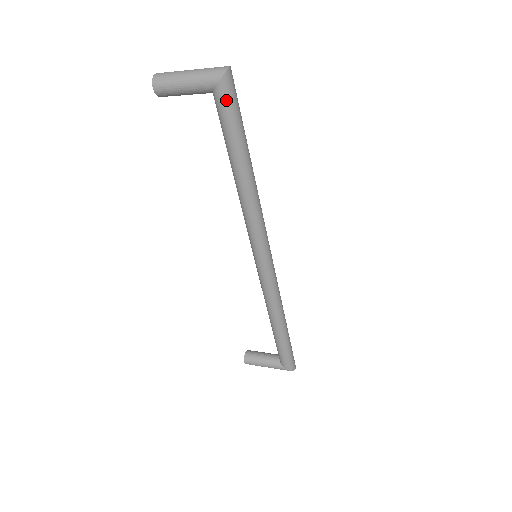
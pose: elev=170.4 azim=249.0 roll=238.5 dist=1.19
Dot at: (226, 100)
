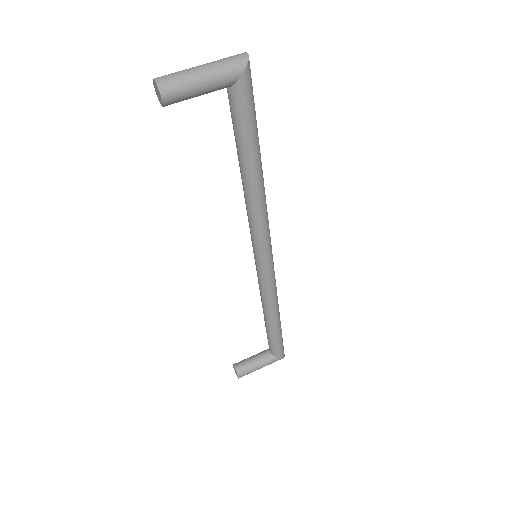
Dot at: (249, 91)
